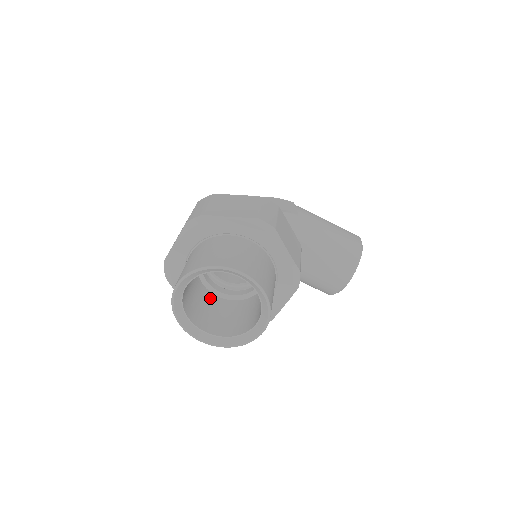
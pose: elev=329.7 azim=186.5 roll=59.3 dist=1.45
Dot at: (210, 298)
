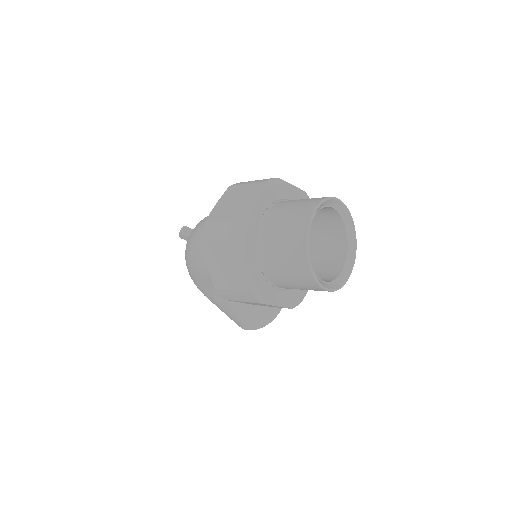
Dot at: occluded
